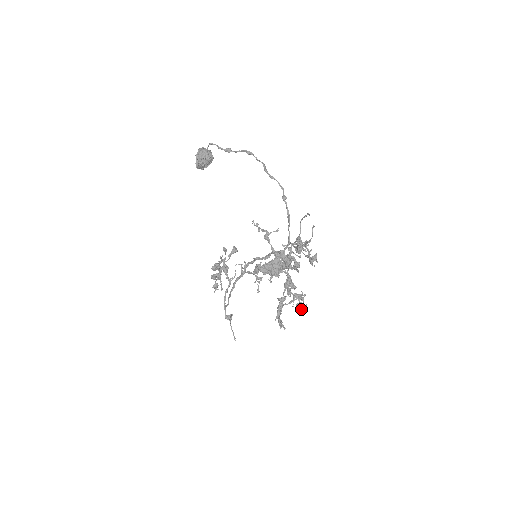
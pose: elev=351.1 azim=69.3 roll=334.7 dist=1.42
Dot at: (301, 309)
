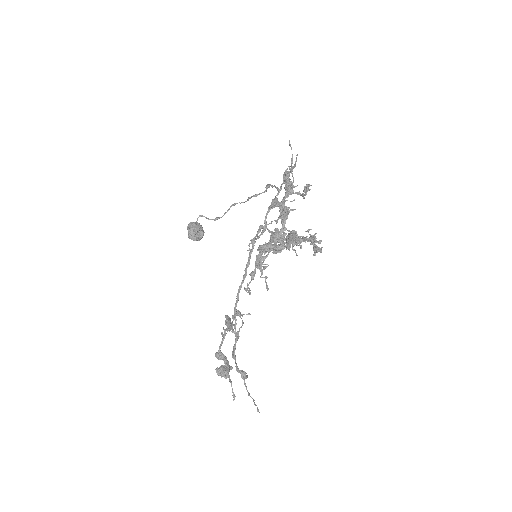
Dot at: (317, 248)
